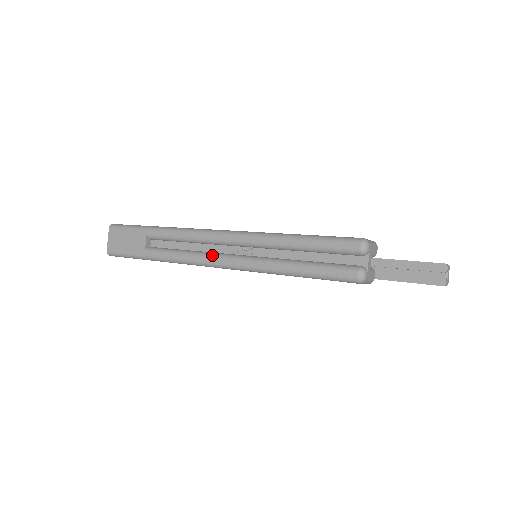
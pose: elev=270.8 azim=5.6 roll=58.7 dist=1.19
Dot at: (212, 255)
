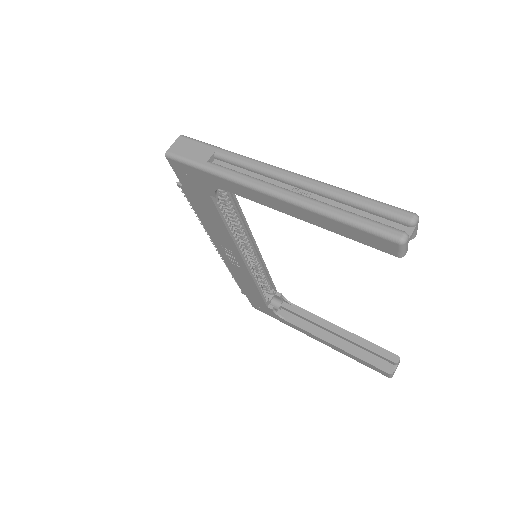
Dot at: (272, 184)
